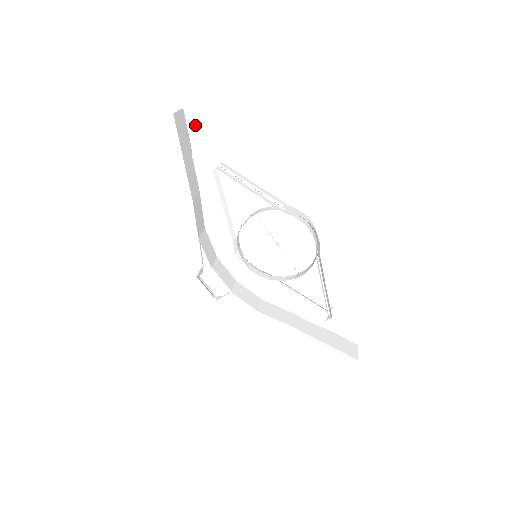
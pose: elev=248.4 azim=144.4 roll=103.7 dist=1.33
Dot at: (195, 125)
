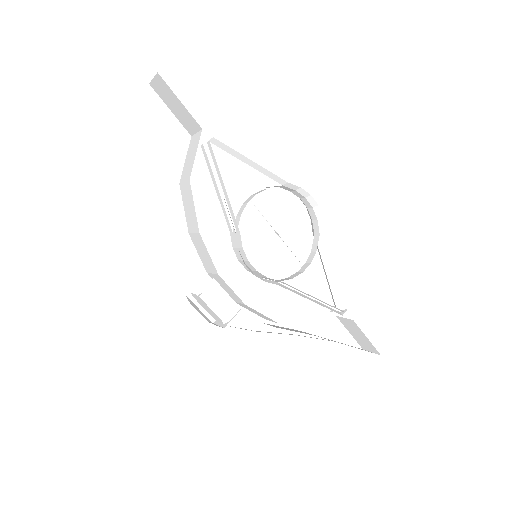
Dot at: (164, 104)
